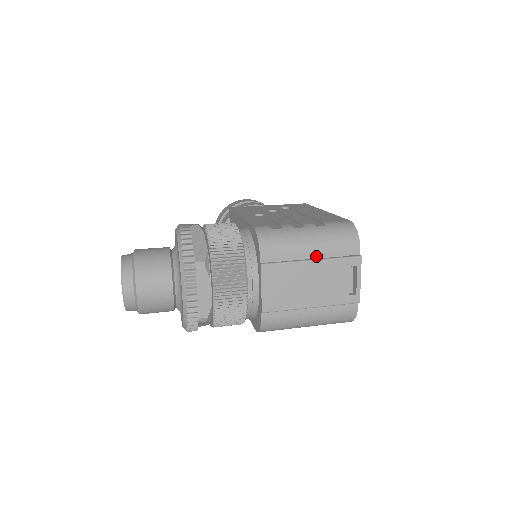
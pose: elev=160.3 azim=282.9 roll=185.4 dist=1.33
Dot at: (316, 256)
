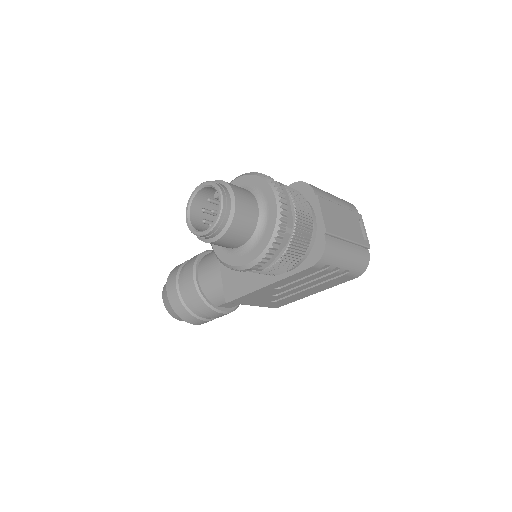
Dot at: (340, 205)
